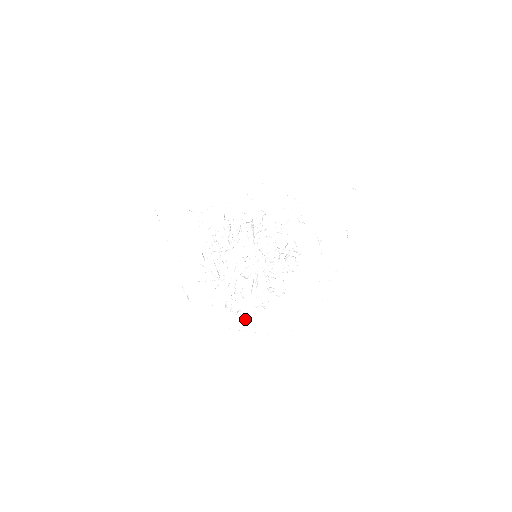
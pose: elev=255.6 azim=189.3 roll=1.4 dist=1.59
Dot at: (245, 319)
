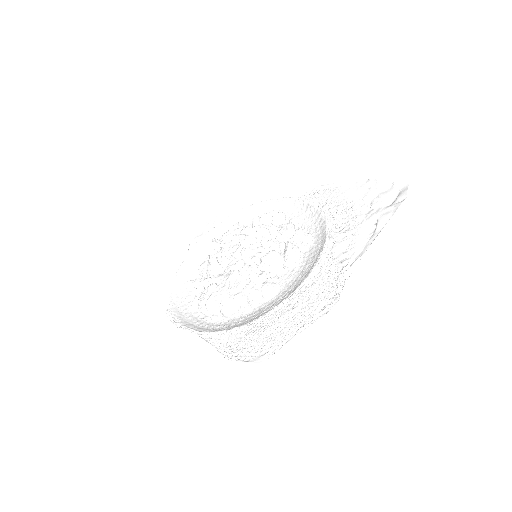
Dot at: (214, 325)
